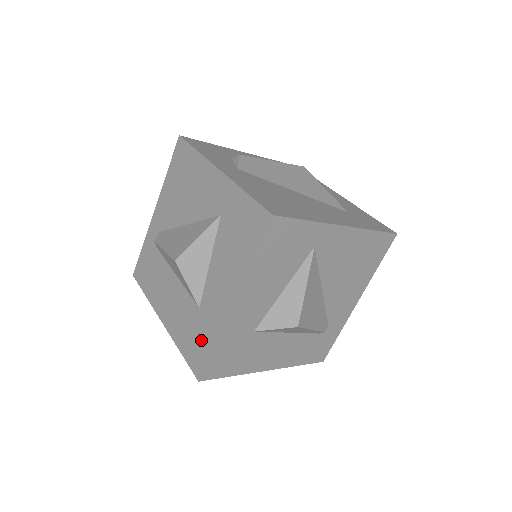
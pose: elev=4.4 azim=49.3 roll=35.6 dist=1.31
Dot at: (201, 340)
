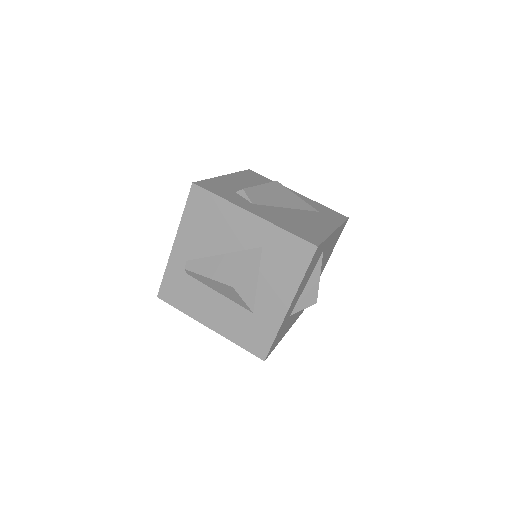
Dot at: (261, 334)
